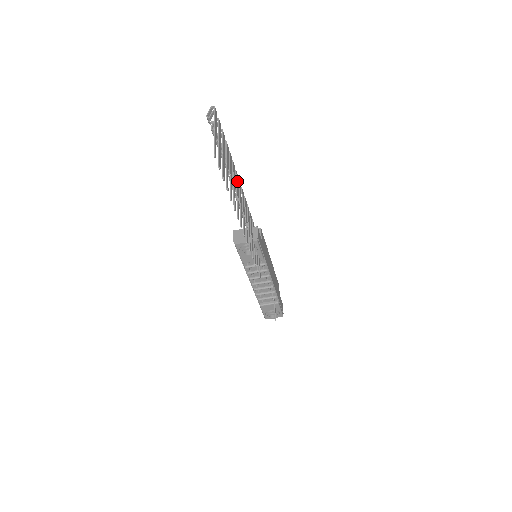
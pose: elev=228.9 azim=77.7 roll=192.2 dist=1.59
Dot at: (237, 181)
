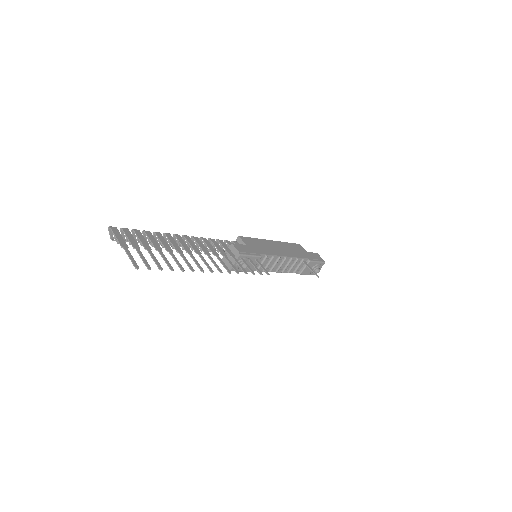
Dot at: (181, 241)
